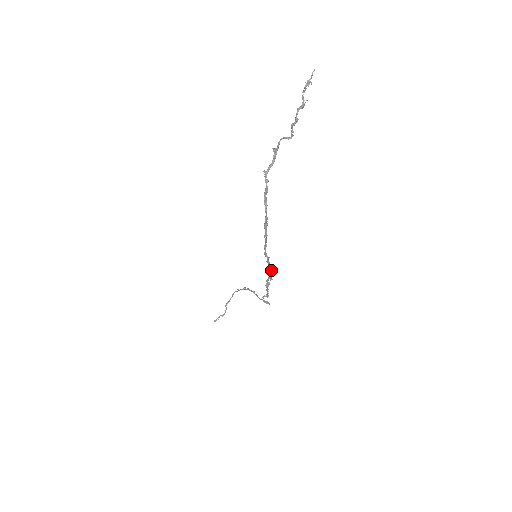
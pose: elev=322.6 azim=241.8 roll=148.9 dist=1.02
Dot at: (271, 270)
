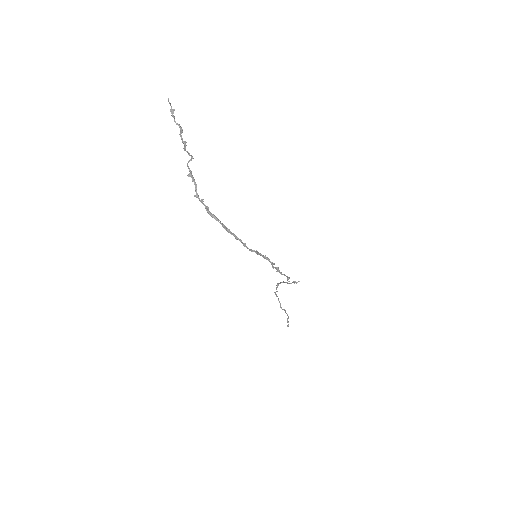
Dot at: (267, 258)
